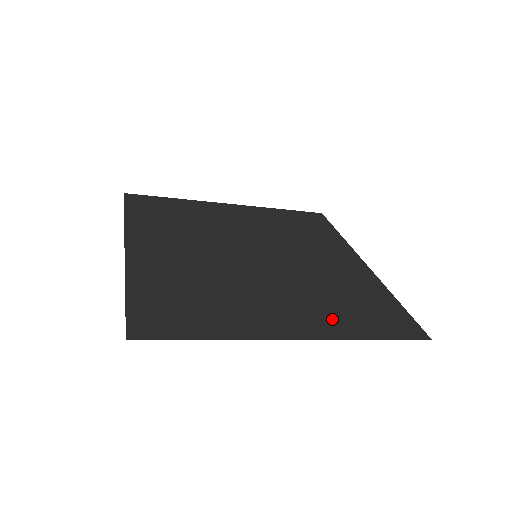
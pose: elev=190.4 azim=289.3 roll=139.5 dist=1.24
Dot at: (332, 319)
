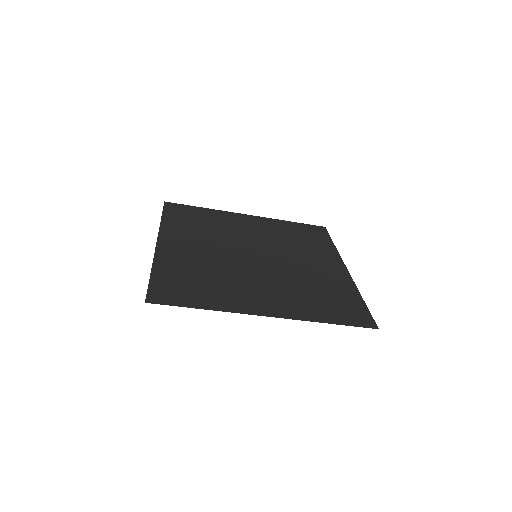
Dot at: (301, 306)
